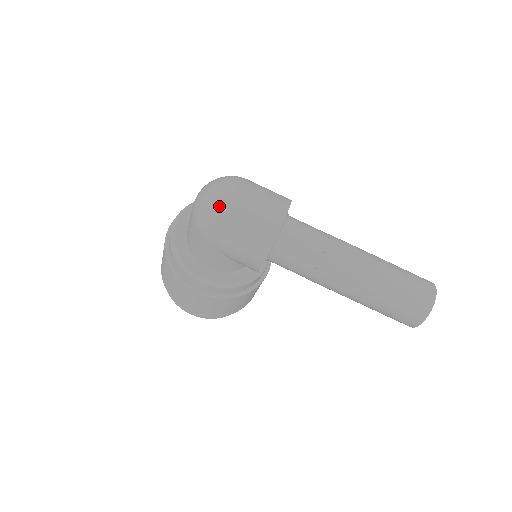
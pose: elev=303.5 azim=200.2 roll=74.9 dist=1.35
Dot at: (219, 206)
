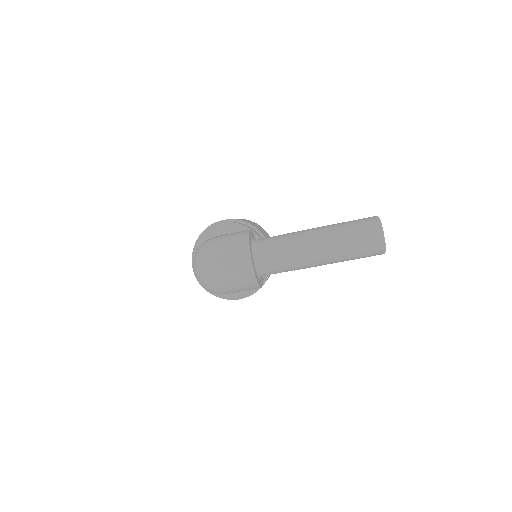
Dot at: (211, 284)
